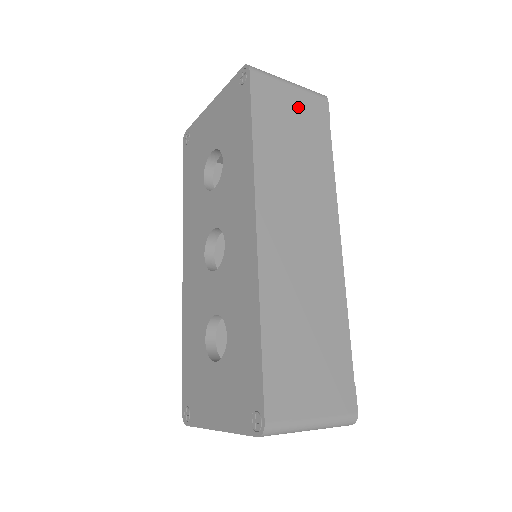
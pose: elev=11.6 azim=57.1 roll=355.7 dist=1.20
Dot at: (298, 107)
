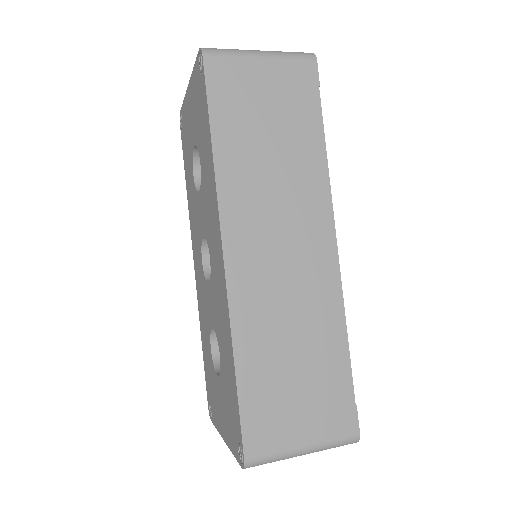
Dot at: (273, 84)
